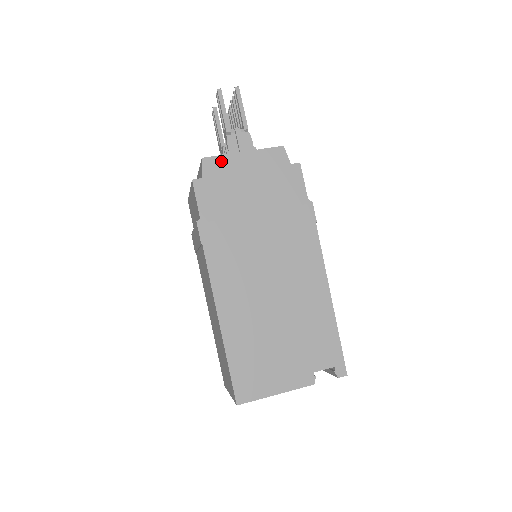
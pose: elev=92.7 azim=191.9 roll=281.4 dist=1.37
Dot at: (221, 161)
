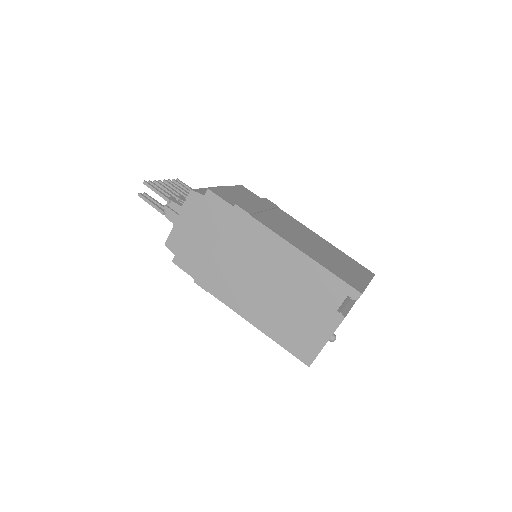
Dot at: (173, 236)
